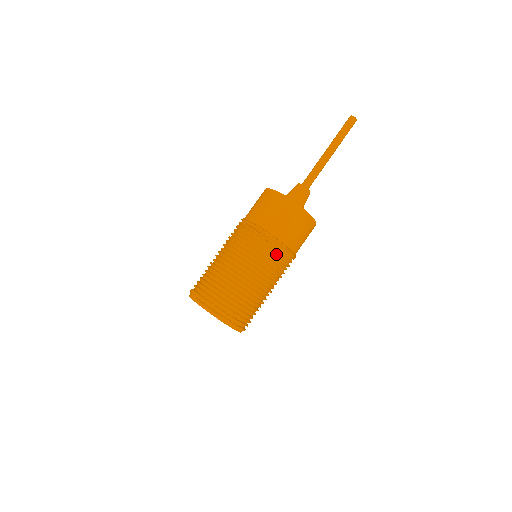
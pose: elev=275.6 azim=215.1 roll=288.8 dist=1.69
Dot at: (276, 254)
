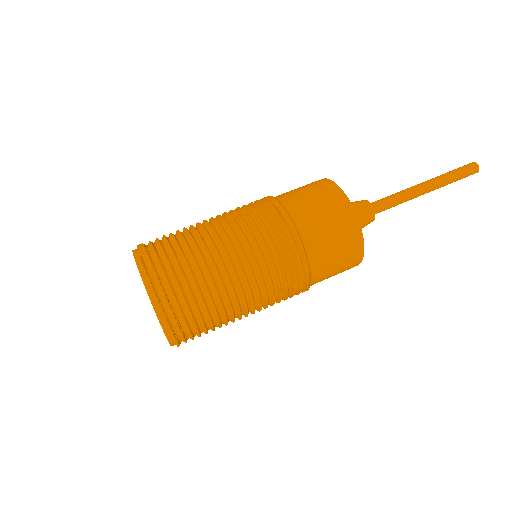
Dot at: (289, 265)
